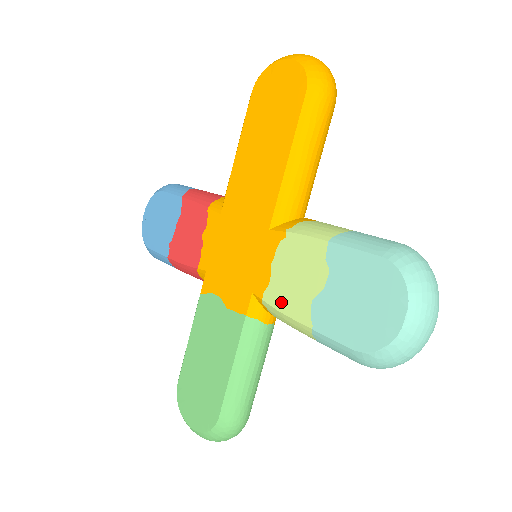
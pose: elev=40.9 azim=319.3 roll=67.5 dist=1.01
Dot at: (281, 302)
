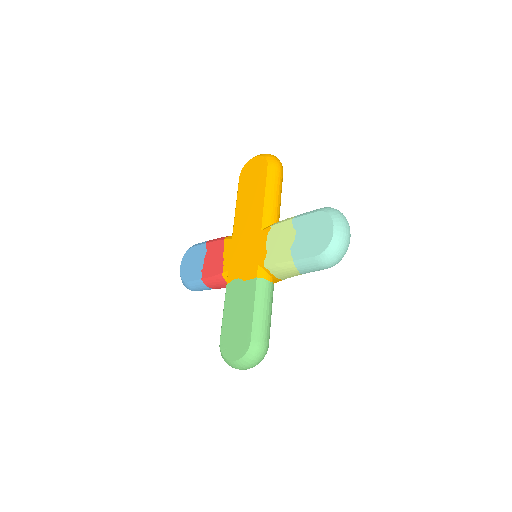
Dot at: (275, 259)
